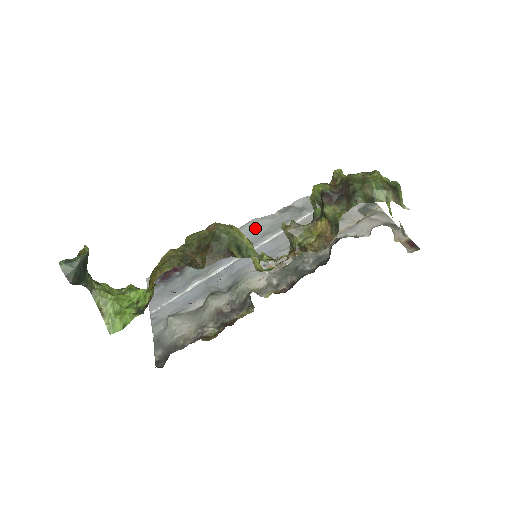
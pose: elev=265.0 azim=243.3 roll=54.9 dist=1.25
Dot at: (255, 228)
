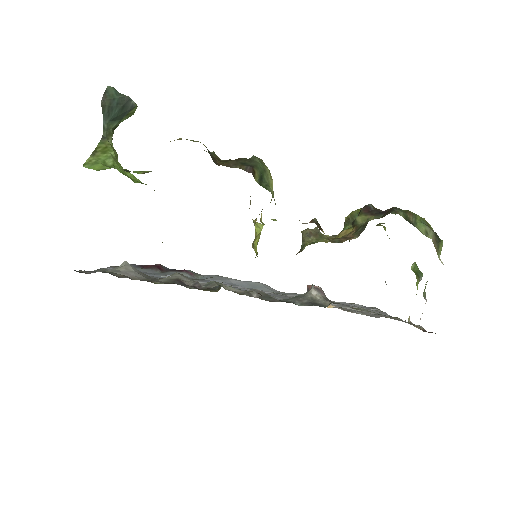
Dot at: (260, 285)
